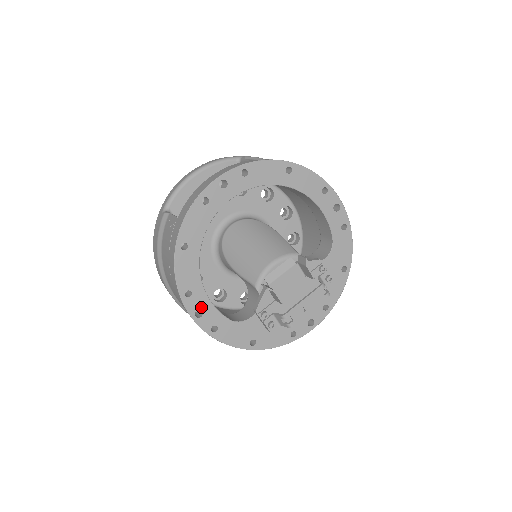
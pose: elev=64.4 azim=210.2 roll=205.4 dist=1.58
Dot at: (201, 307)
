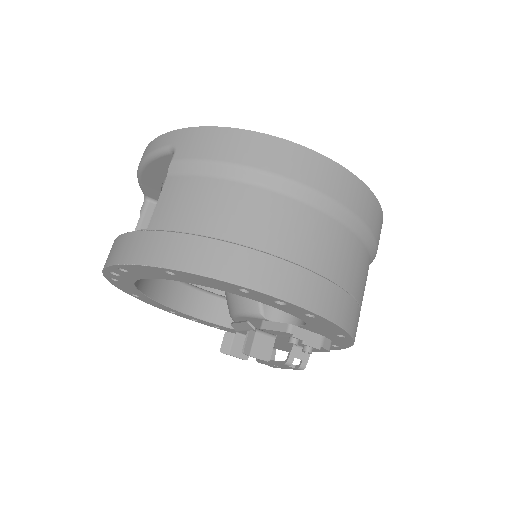
Dot at: (192, 318)
